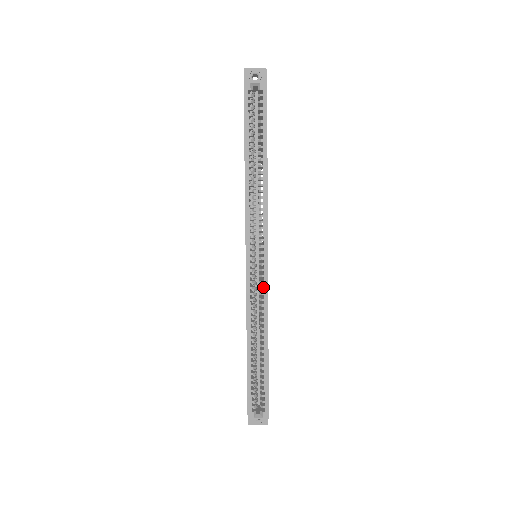
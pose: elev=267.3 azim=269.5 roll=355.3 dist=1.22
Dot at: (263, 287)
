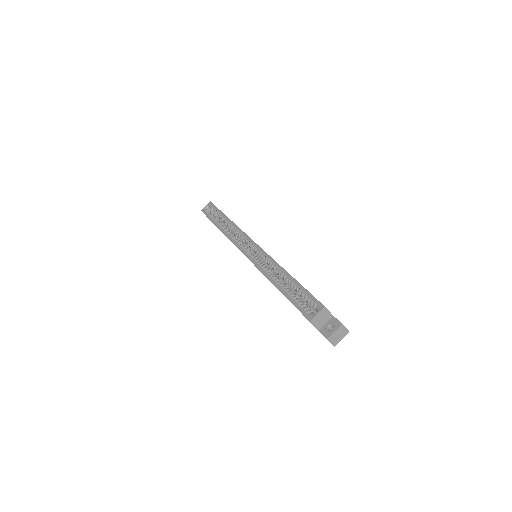
Dot at: (261, 254)
